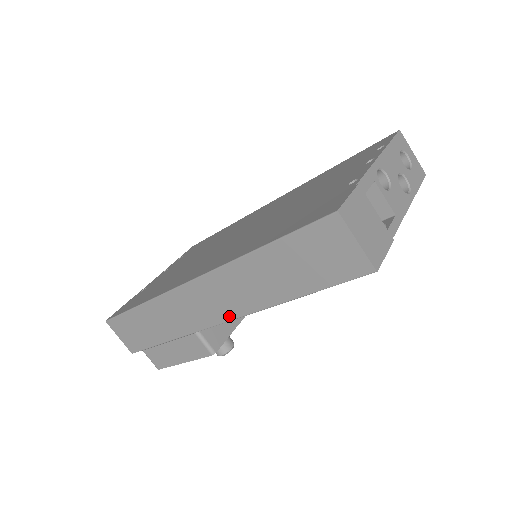
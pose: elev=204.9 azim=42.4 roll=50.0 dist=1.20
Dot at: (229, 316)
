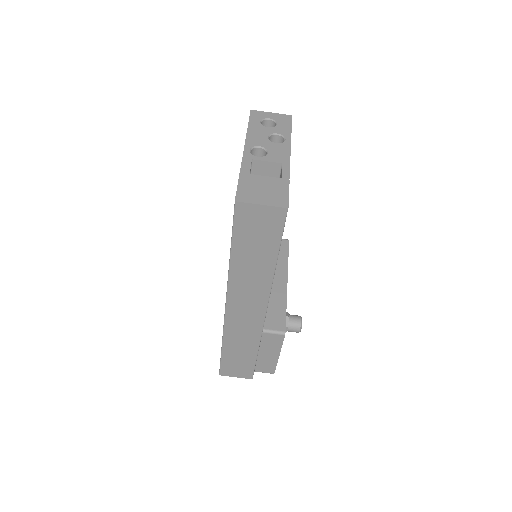
Dot at: (264, 305)
